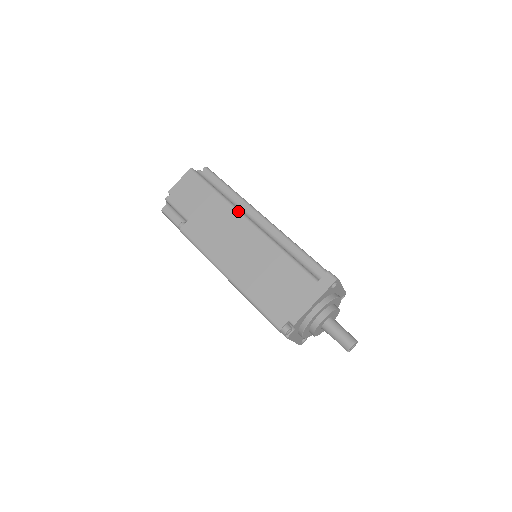
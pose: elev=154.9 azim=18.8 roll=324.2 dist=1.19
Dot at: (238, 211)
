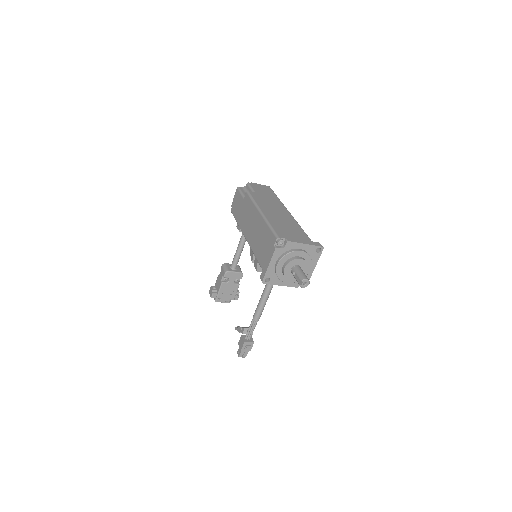
Dot at: occluded
